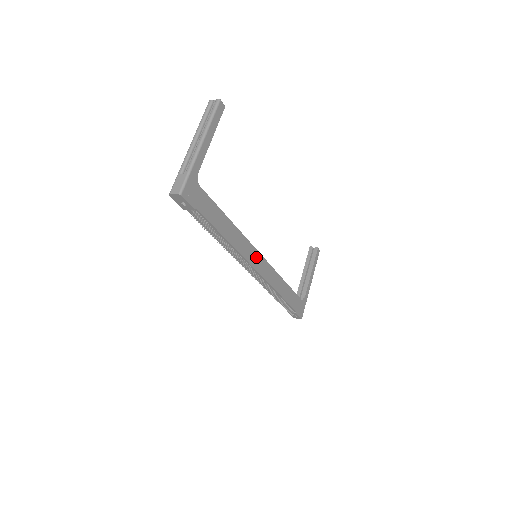
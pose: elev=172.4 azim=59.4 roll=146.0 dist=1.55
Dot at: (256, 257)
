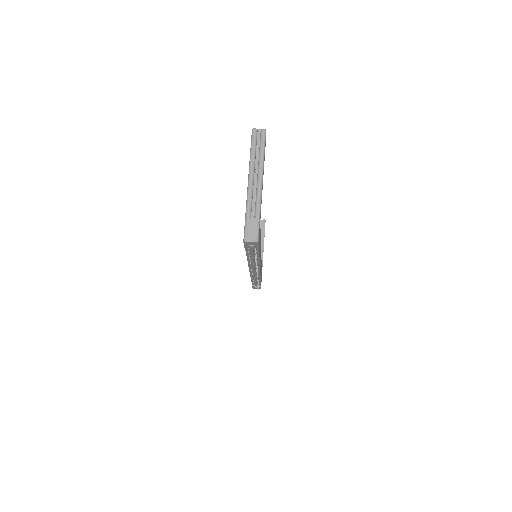
Dot at: occluded
